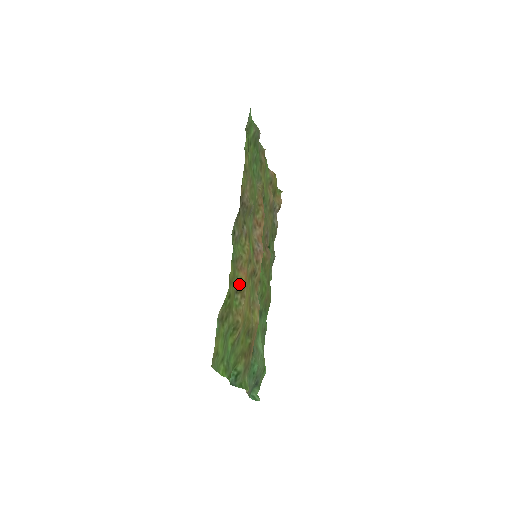
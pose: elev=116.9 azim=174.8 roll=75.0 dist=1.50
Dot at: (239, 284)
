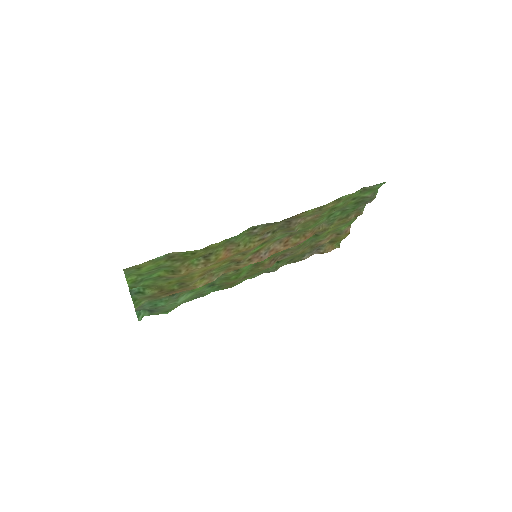
Dot at: (213, 256)
